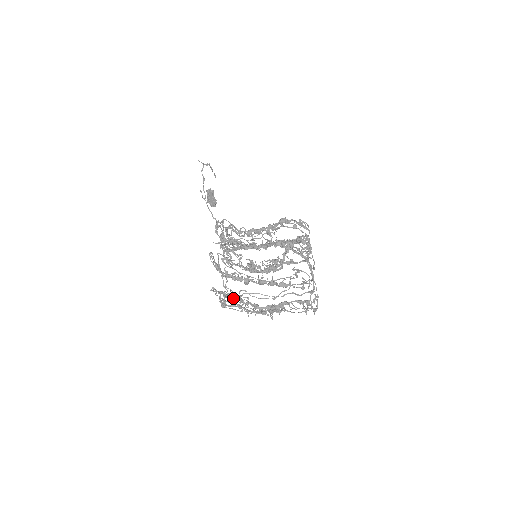
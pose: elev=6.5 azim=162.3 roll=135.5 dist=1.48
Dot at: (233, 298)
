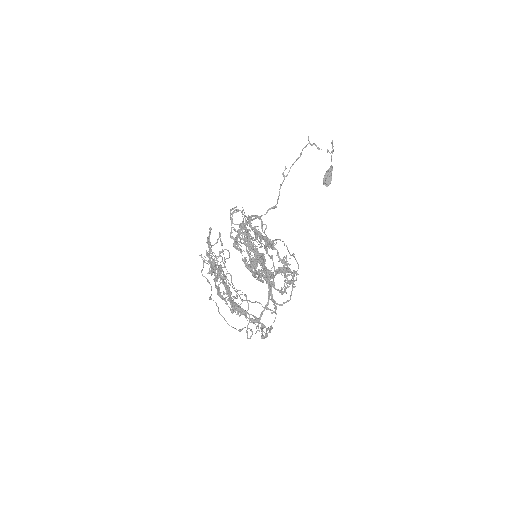
Dot at: (217, 274)
